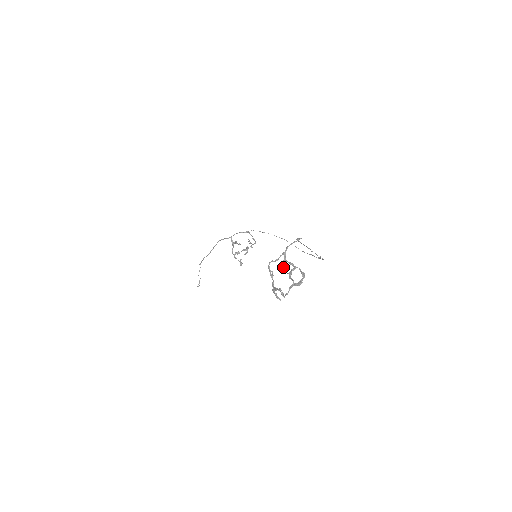
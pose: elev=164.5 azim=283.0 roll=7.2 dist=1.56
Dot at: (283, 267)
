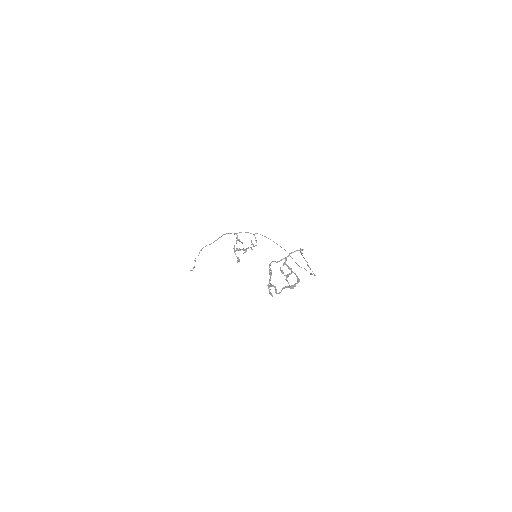
Dot at: occluded
